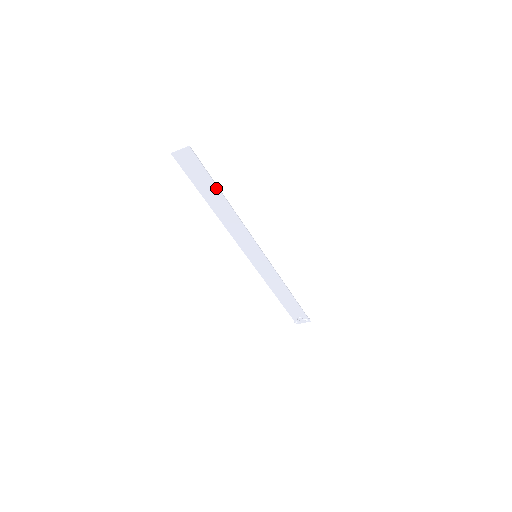
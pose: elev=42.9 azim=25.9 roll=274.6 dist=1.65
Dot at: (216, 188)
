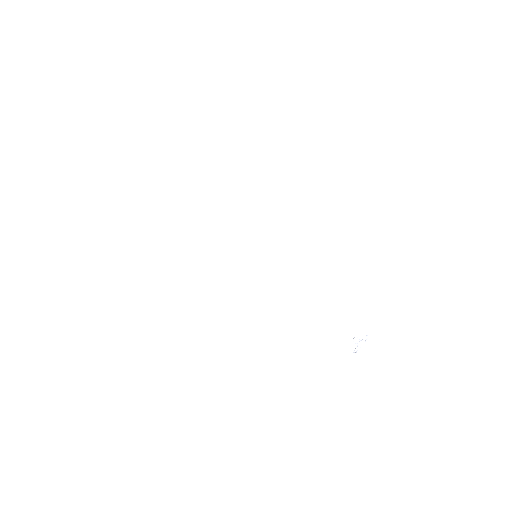
Dot at: (181, 183)
